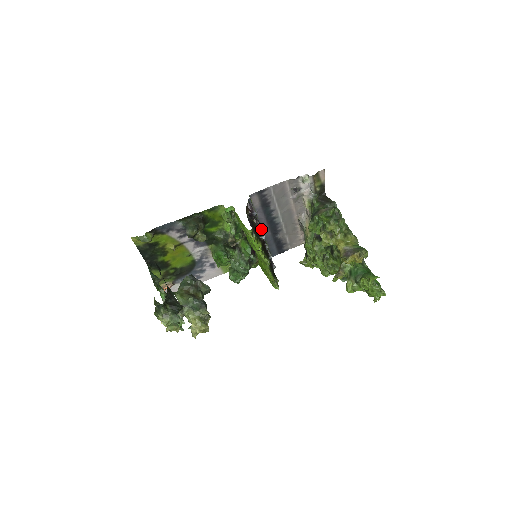
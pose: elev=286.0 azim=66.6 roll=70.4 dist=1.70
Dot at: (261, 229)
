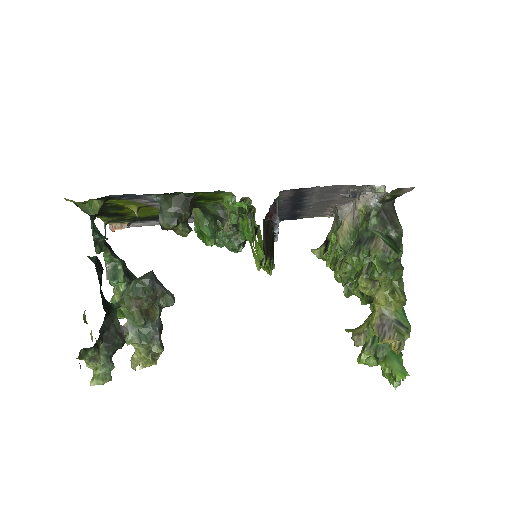
Dot at: (278, 209)
